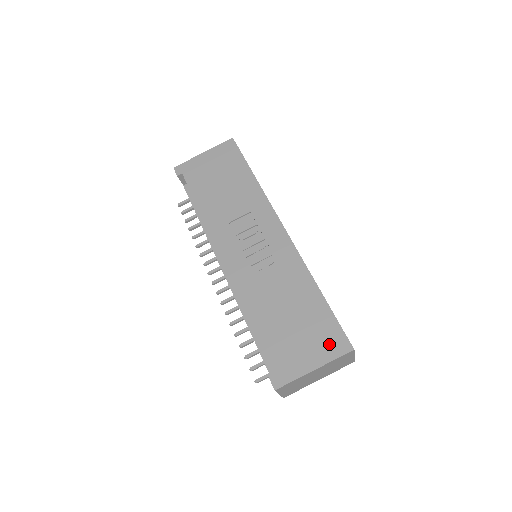
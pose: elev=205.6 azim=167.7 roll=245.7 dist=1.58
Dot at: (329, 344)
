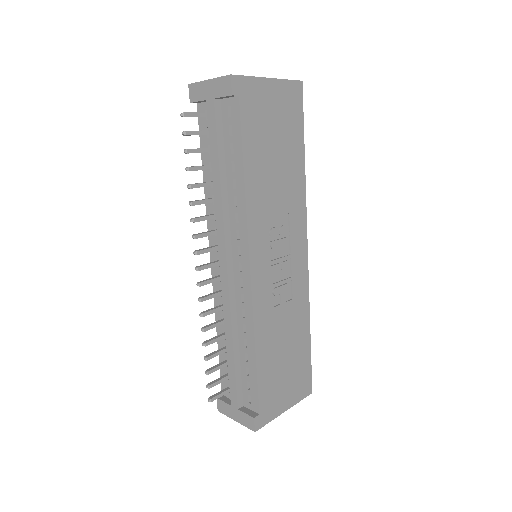
Dot at: (301, 387)
